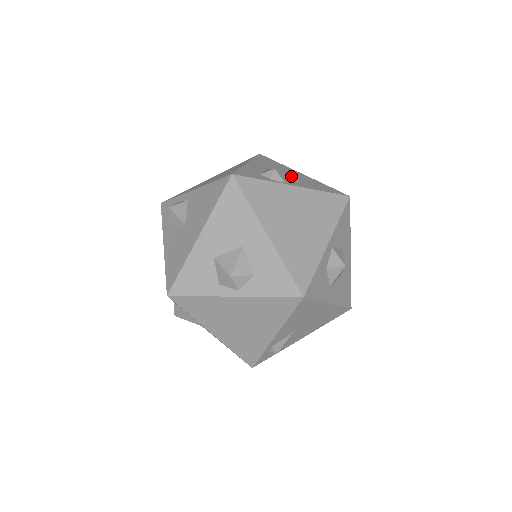
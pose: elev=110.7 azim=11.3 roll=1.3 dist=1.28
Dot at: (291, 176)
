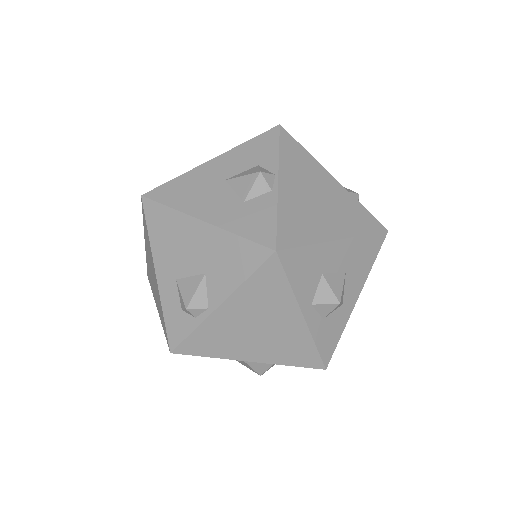
Dot at: (201, 262)
